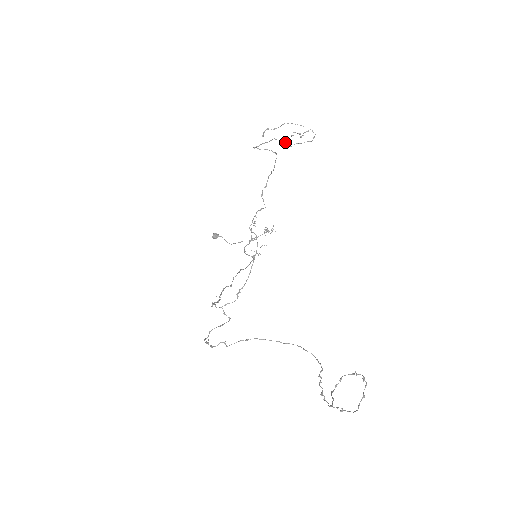
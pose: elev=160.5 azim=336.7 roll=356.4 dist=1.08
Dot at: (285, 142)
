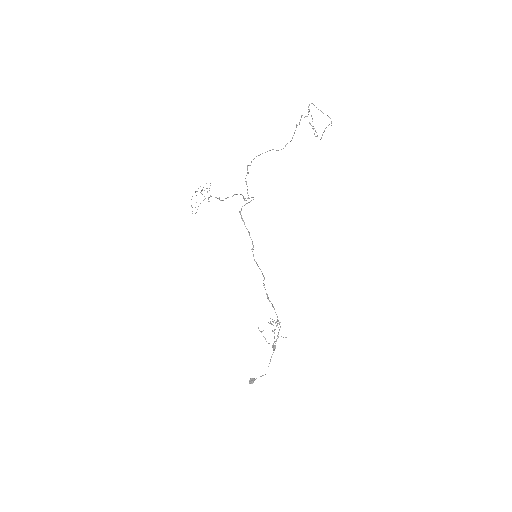
Dot at: occluded
